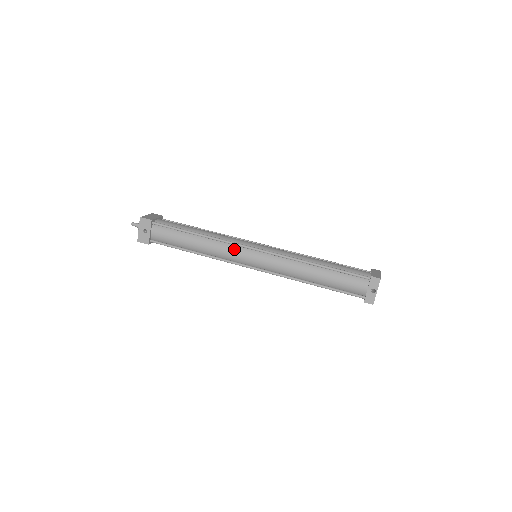
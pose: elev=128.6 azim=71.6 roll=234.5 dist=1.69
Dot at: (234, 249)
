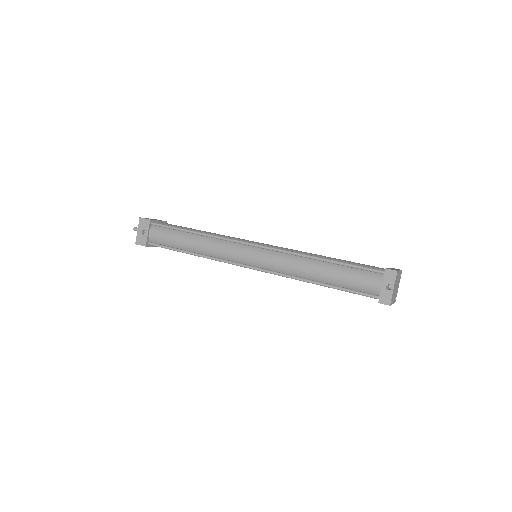
Dot at: (230, 246)
